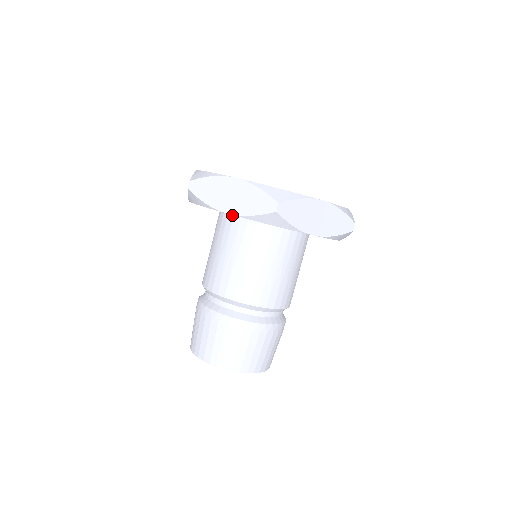
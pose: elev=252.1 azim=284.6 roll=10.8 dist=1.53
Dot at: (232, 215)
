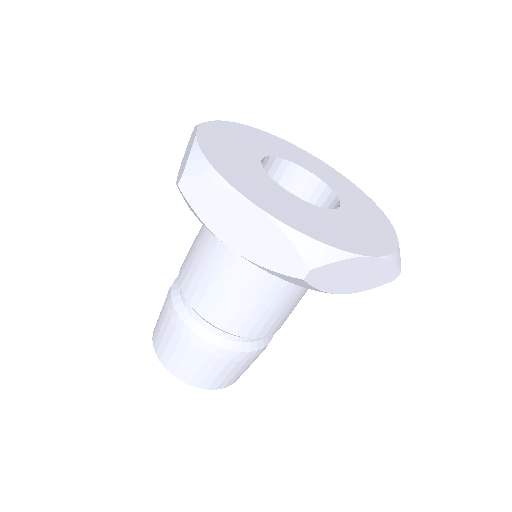
Dot at: occluded
